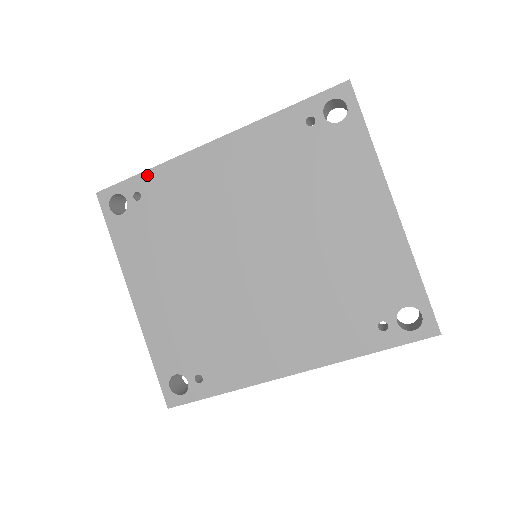
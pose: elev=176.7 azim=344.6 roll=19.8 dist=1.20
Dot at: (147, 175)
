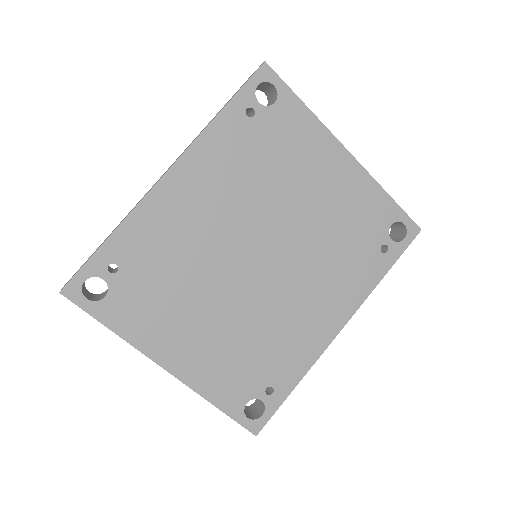
Dot at: (112, 241)
